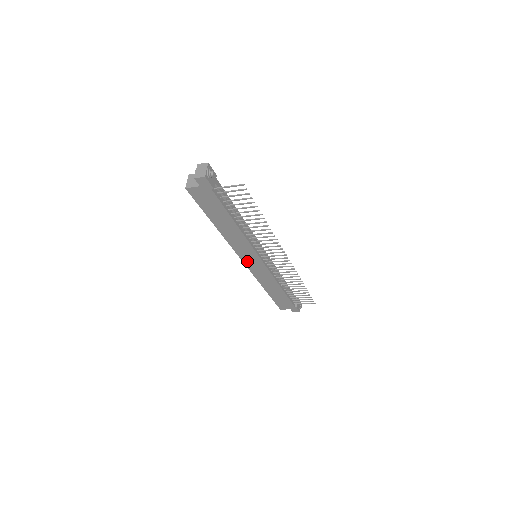
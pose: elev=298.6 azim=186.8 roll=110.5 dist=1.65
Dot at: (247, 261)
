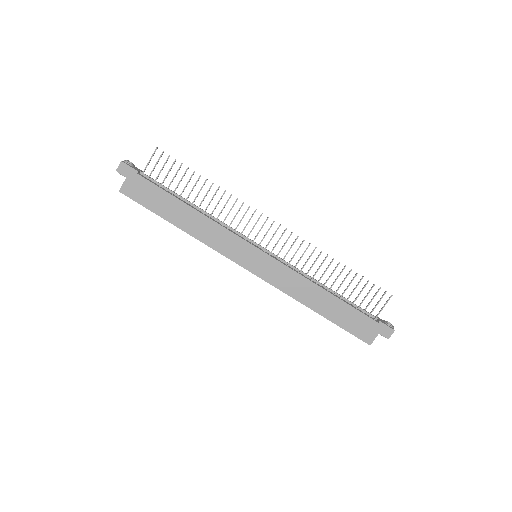
Dot at: (249, 265)
